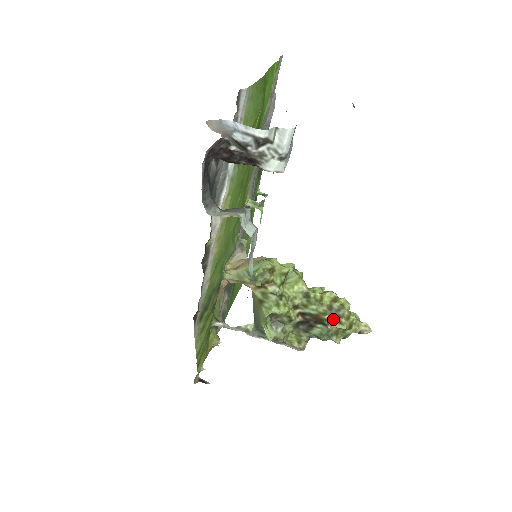
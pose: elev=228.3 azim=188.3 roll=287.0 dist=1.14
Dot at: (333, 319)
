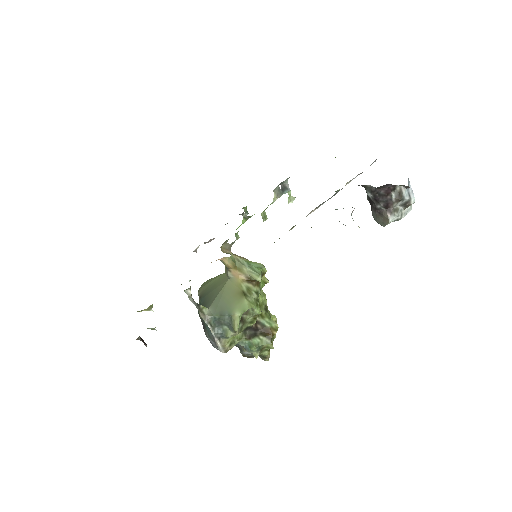
Dot at: occluded
